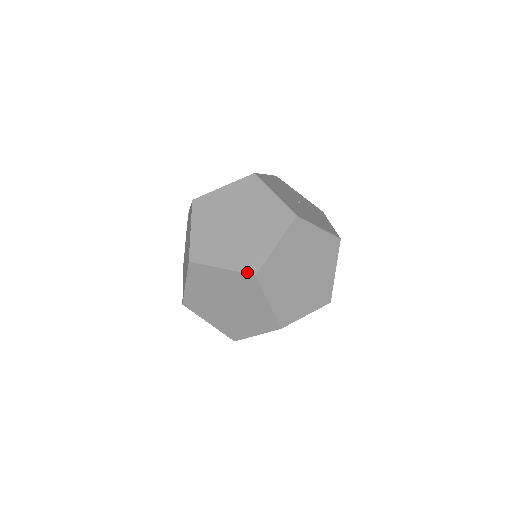
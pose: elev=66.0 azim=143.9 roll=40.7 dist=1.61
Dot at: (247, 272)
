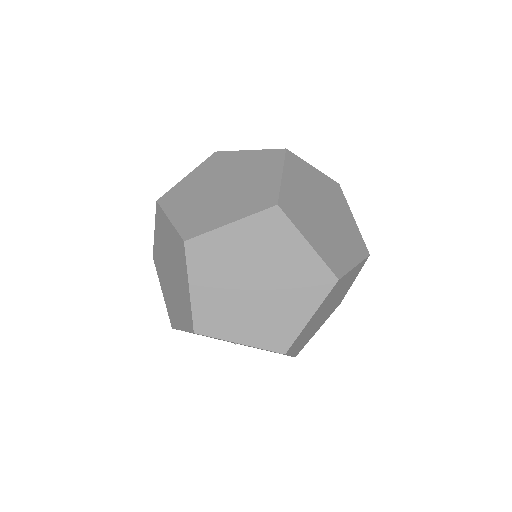
Dot at: (265, 208)
